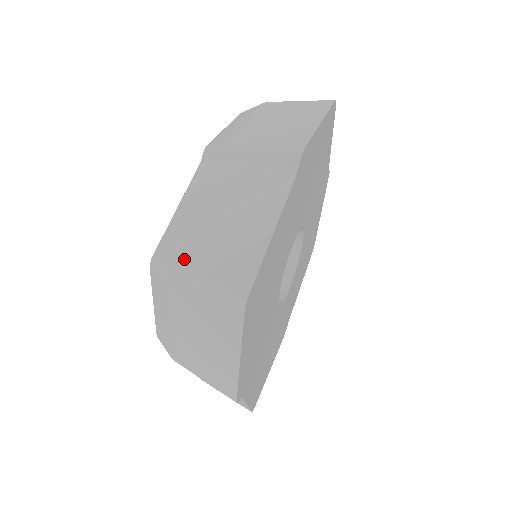
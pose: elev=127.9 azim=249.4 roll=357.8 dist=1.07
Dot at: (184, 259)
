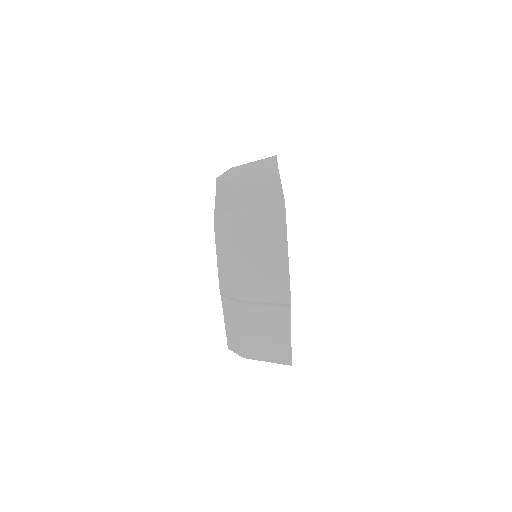
Dot at: (250, 353)
